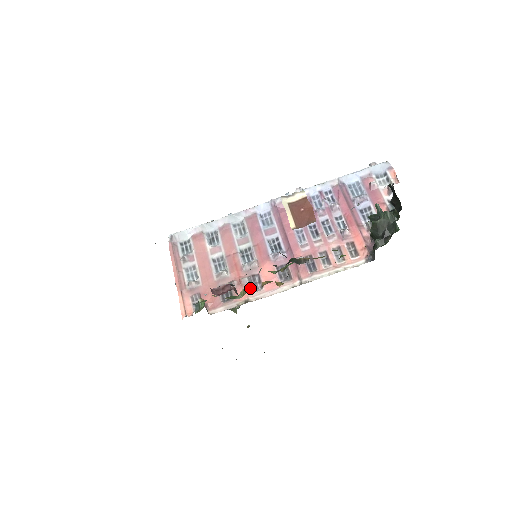
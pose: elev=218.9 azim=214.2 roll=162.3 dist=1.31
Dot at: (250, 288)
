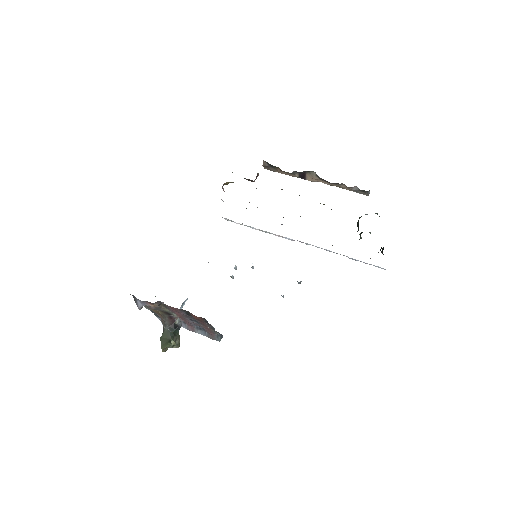
Dot at: occluded
